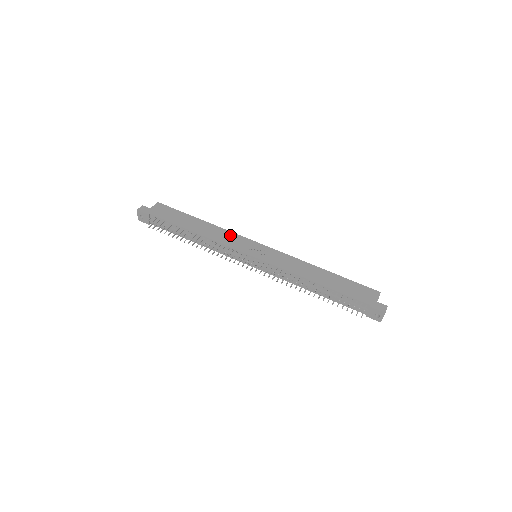
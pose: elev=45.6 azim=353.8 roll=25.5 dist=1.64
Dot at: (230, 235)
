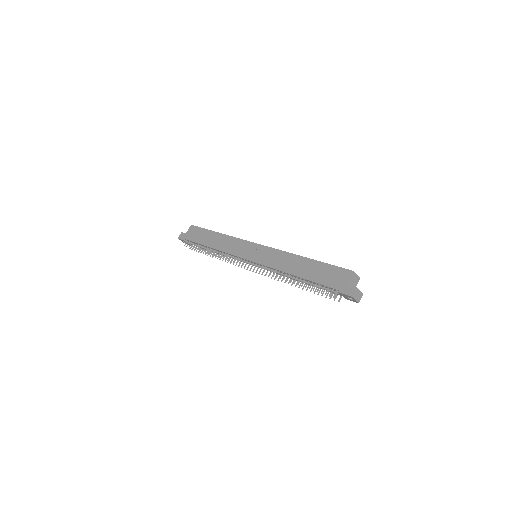
Dot at: (235, 242)
